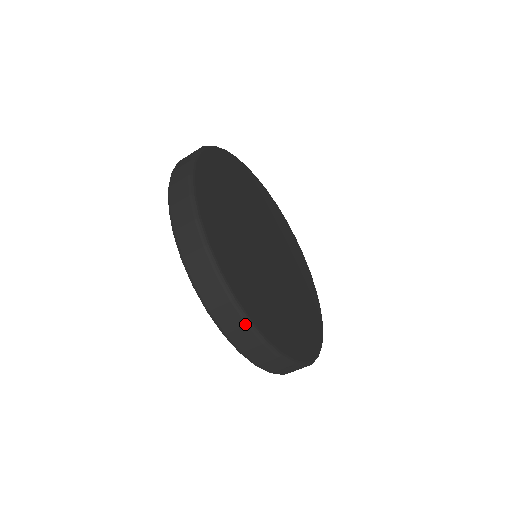
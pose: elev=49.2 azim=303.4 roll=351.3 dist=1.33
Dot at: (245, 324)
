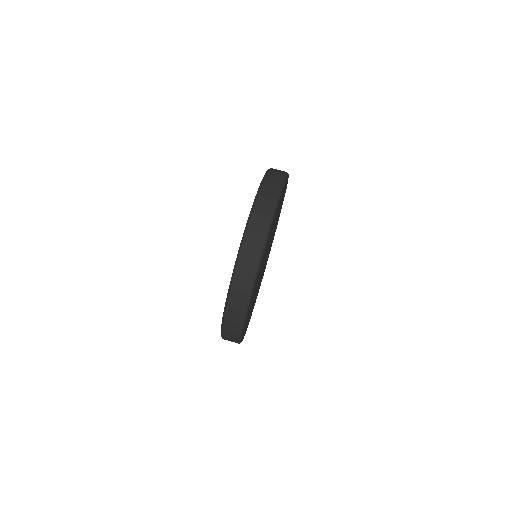
Dot at: (283, 178)
